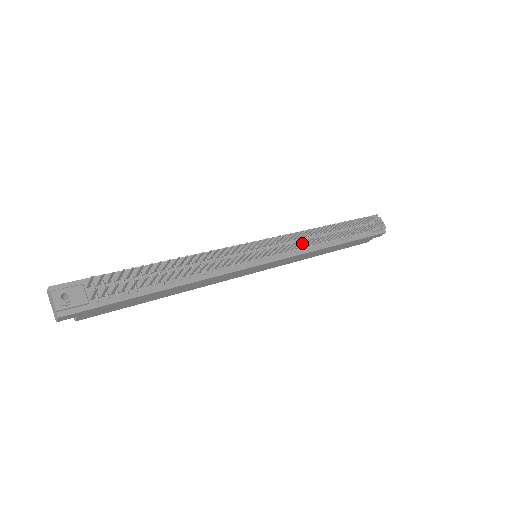
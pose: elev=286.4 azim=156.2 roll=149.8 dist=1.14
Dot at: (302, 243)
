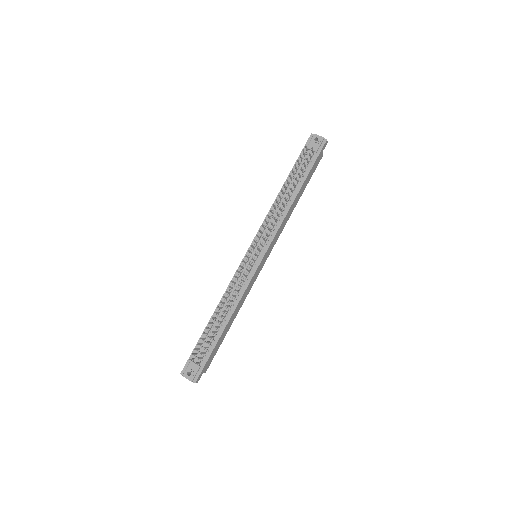
Dot at: (272, 225)
